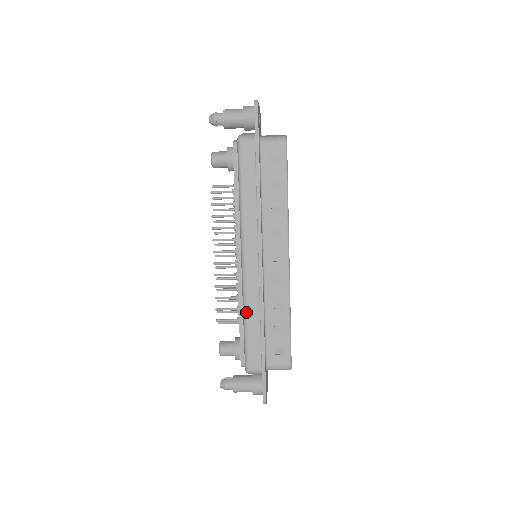
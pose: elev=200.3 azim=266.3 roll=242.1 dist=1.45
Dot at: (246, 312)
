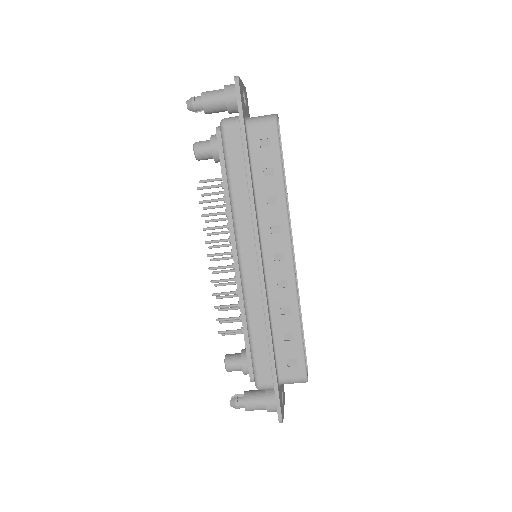
Dot at: (249, 321)
